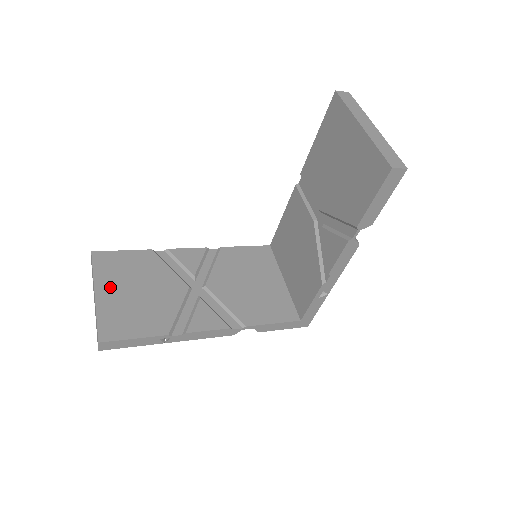
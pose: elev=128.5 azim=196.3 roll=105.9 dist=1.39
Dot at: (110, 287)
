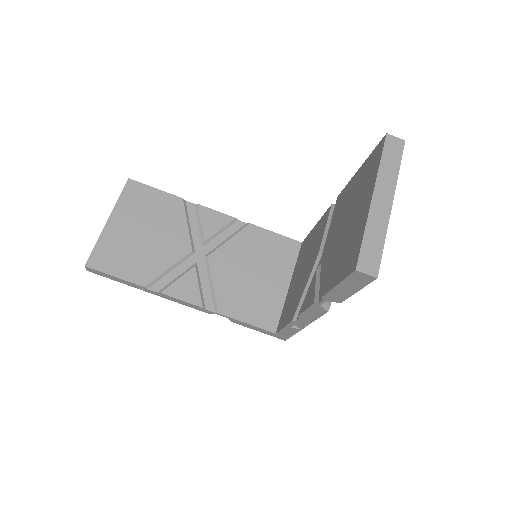
Dot at: (124, 220)
